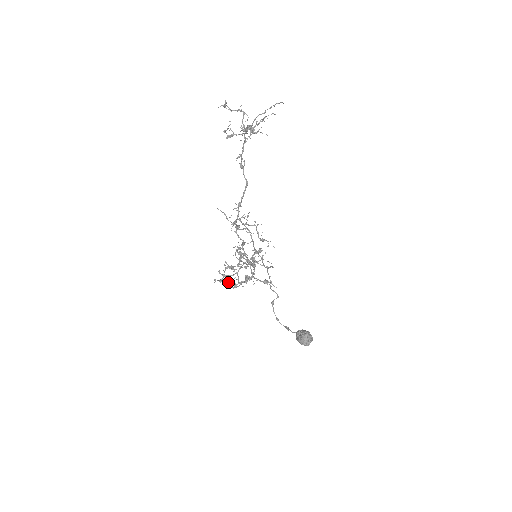
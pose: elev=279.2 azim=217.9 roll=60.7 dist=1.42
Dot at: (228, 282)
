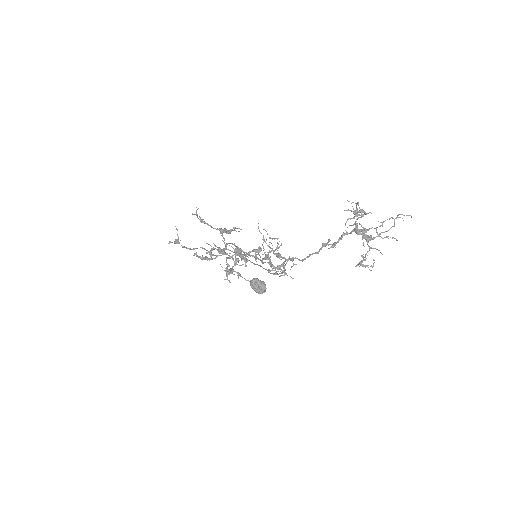
Dot at: occluded
